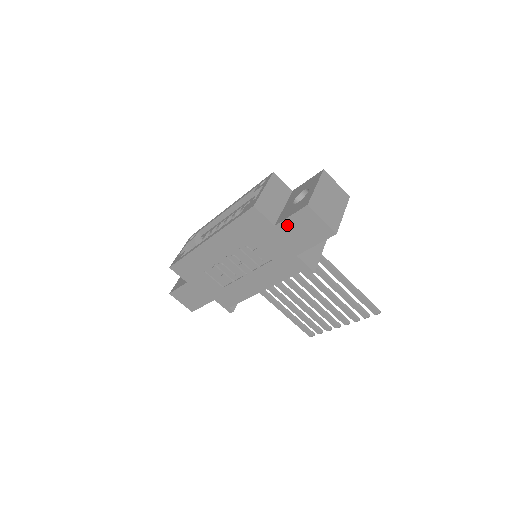
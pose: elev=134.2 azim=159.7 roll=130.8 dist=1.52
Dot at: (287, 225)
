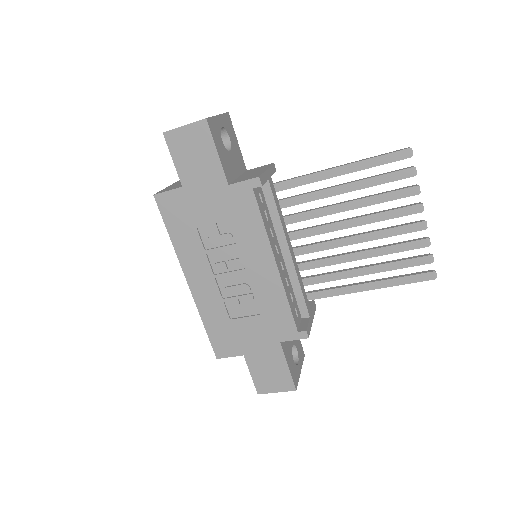
Dot at: (184, 171)
